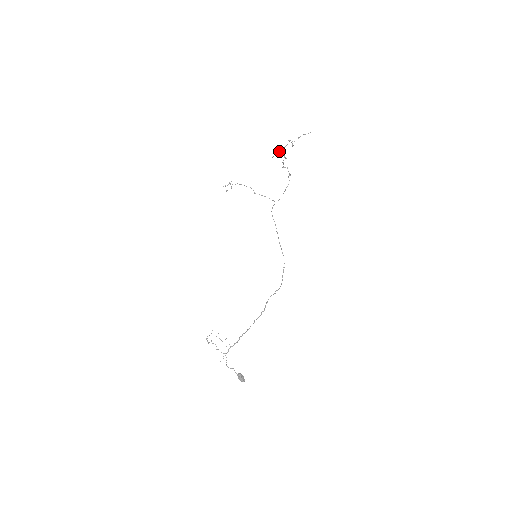
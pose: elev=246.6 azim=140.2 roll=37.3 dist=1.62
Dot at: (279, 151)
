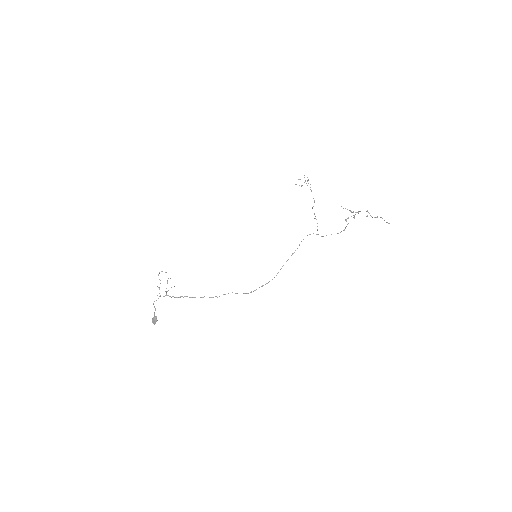
Dot at: occluded
